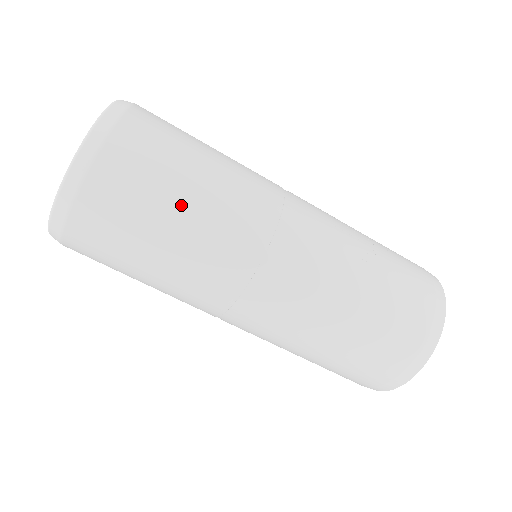
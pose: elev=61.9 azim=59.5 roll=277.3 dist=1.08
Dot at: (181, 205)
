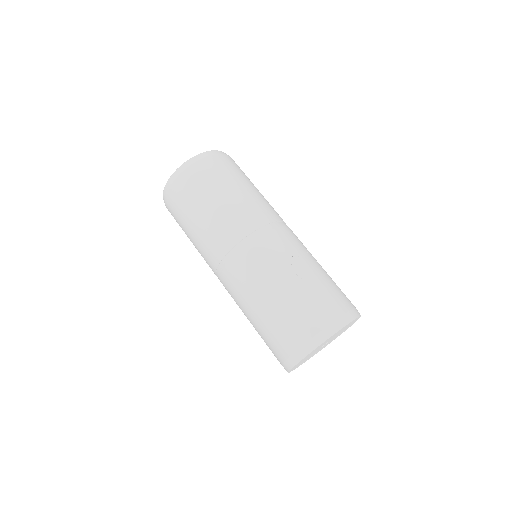
Dot at: (210, 203)
